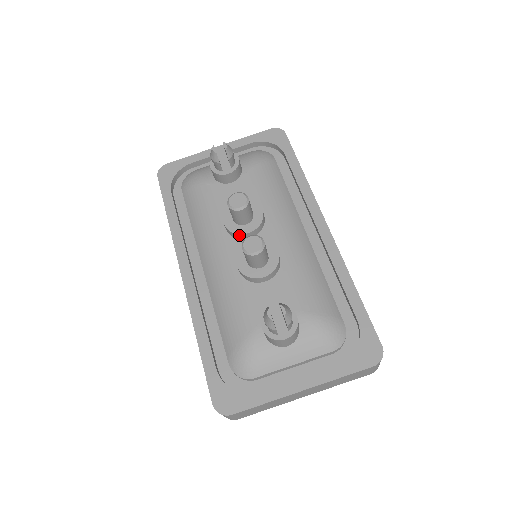
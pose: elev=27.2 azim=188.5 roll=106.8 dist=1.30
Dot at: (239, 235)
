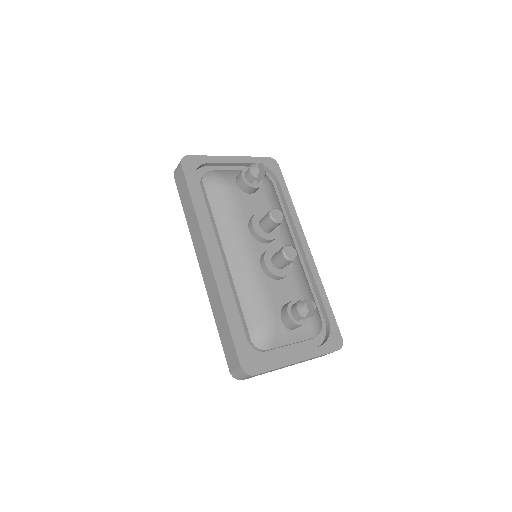
Dot at: (263, 239)
